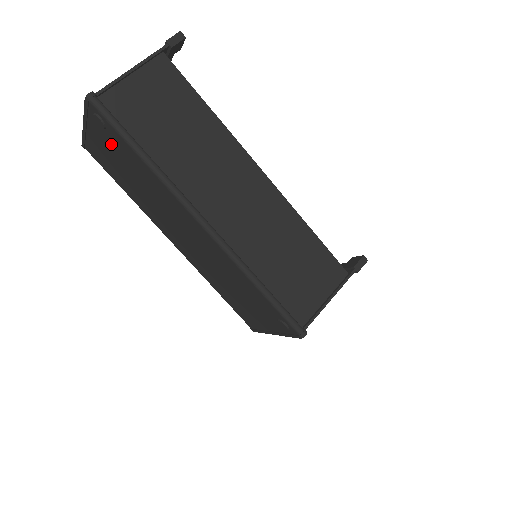
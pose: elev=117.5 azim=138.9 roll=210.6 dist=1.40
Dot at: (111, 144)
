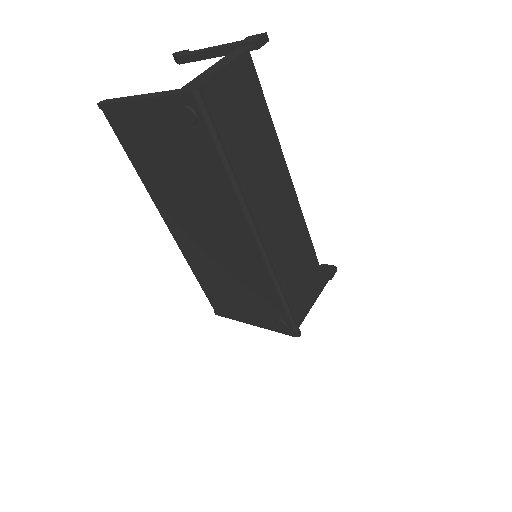
Dot at: (179, 135)
